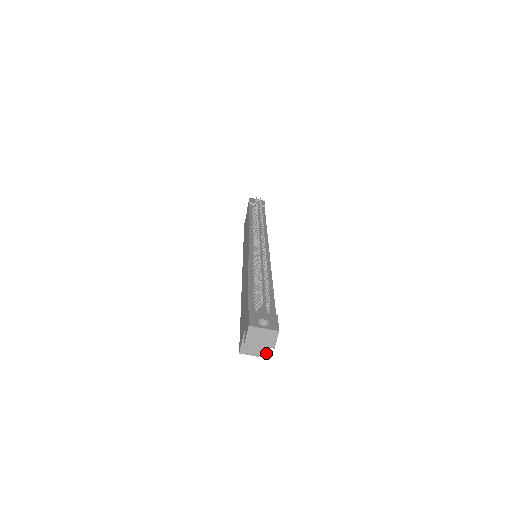
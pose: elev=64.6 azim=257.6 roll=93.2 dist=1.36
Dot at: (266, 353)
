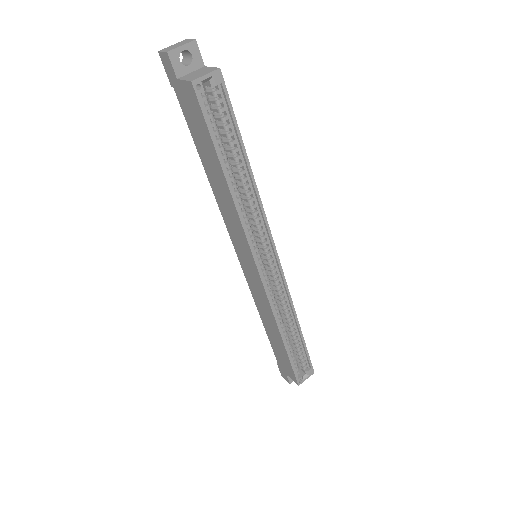
Dot at: (214, 69)
